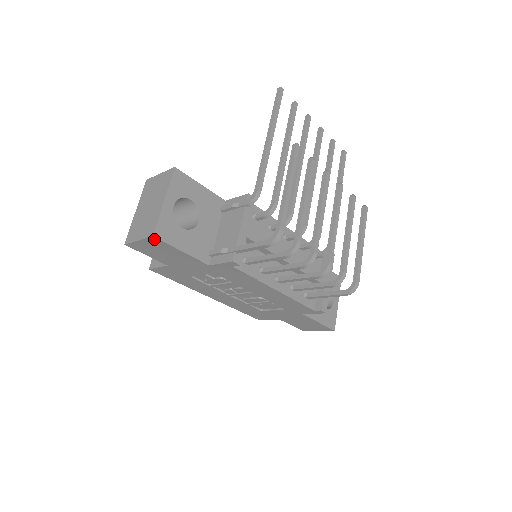
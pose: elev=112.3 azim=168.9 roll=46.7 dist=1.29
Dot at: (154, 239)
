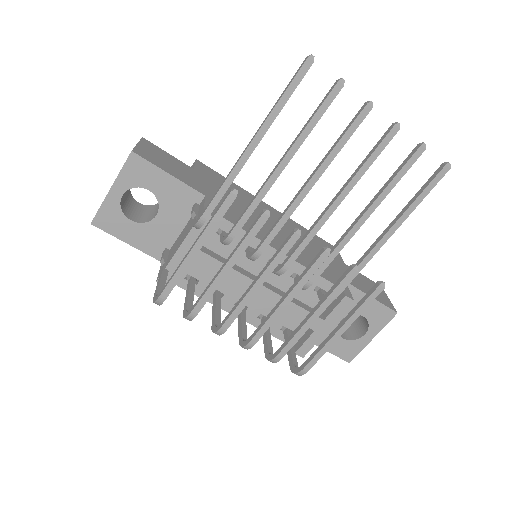
Dot at: (97, 224)
